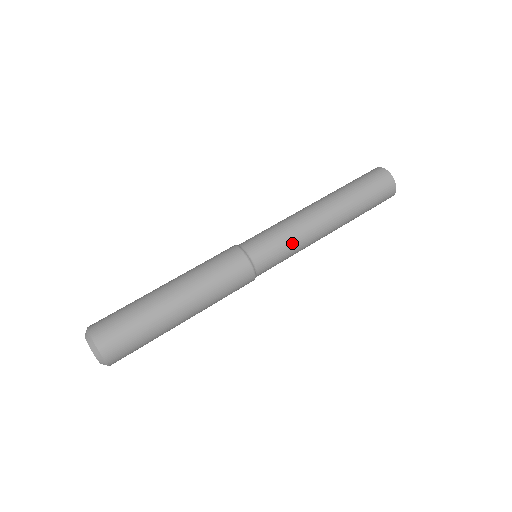
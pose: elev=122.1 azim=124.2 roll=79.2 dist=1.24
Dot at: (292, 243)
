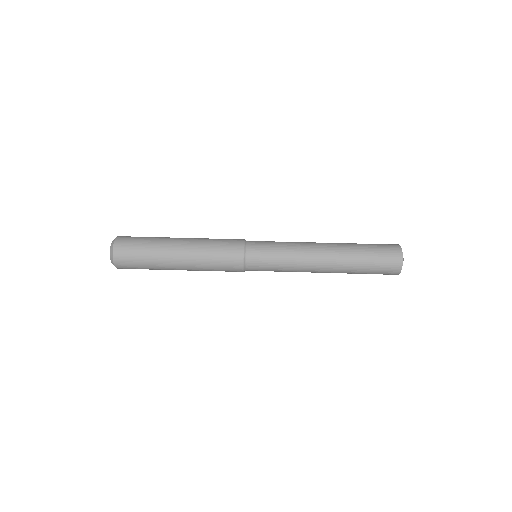
Dot at: (284, 262)
